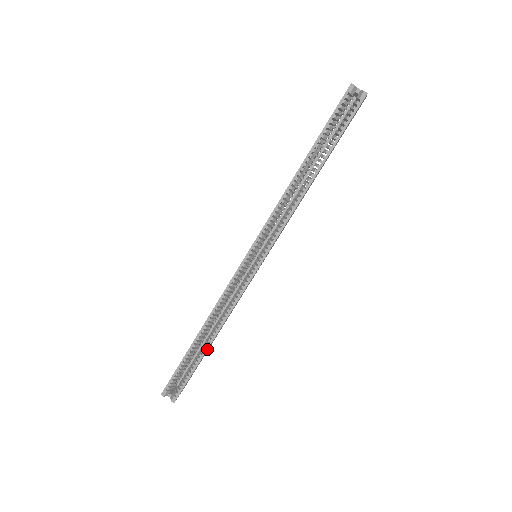
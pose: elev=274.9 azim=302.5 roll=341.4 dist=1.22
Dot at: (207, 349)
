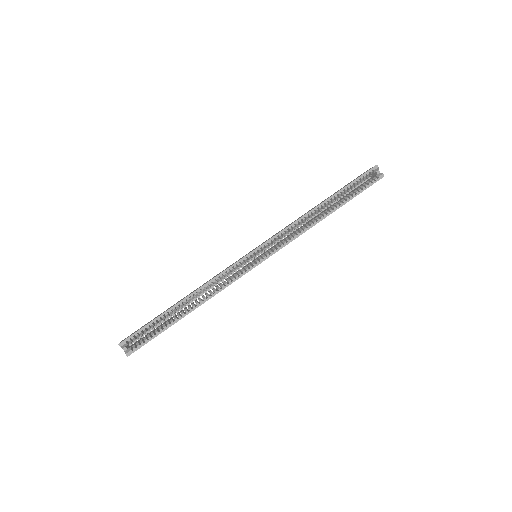
Dot at: occluded
